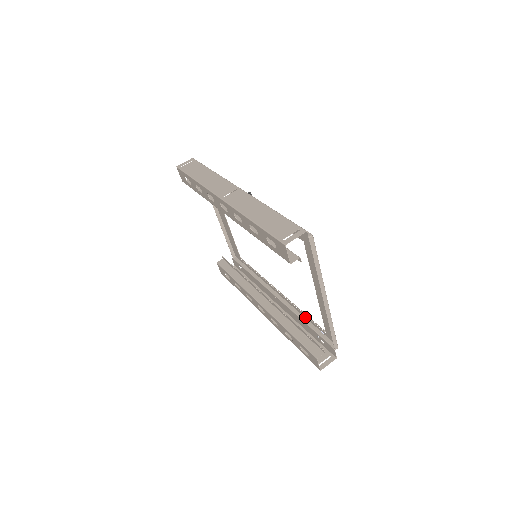
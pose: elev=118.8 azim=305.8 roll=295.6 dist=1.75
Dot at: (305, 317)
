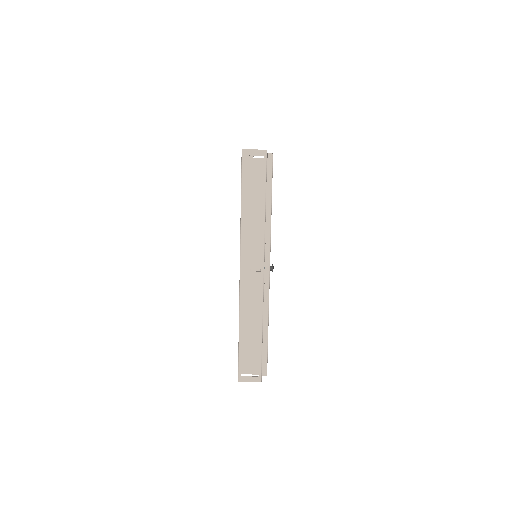
Dot at: occluded
